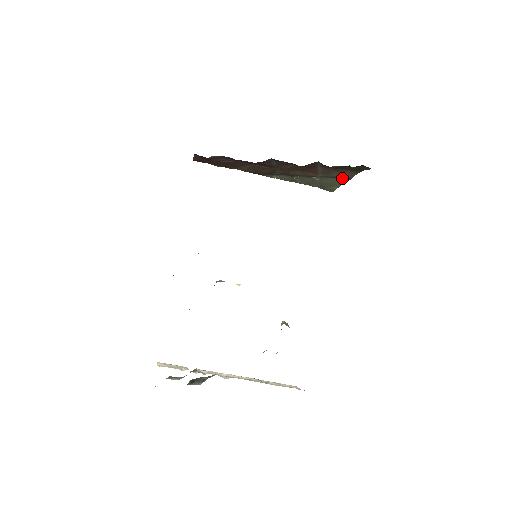
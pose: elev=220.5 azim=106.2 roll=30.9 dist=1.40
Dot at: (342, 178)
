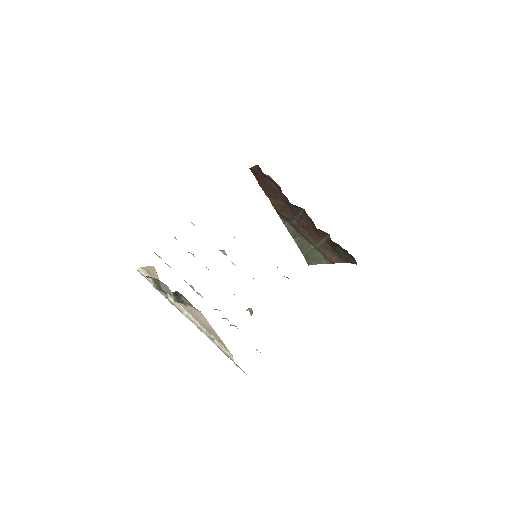
Dot at: (328, 259)
